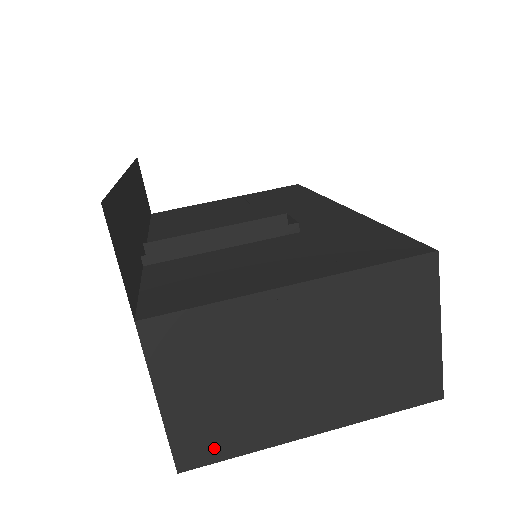
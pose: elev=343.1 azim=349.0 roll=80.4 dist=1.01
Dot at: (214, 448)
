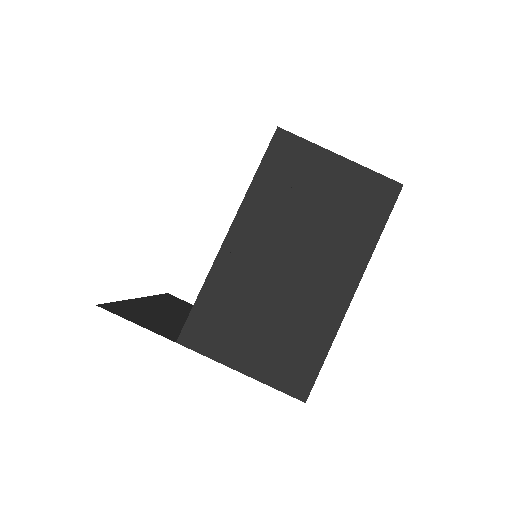
Dot at: (306, 365)
